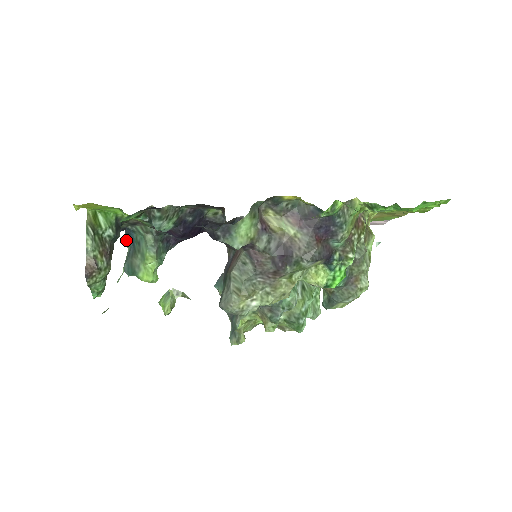
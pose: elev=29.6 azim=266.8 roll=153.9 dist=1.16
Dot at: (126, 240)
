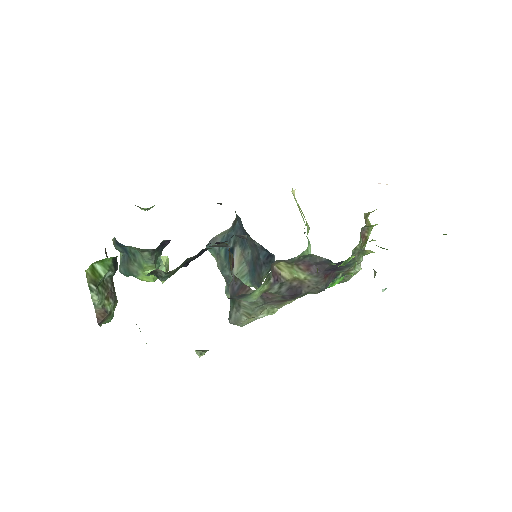
Dot at: (118, 248)
